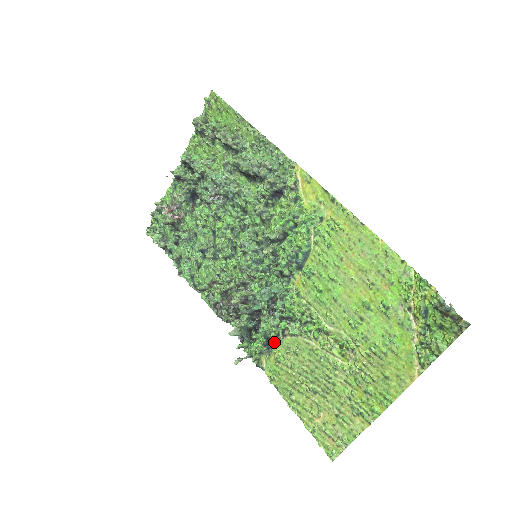
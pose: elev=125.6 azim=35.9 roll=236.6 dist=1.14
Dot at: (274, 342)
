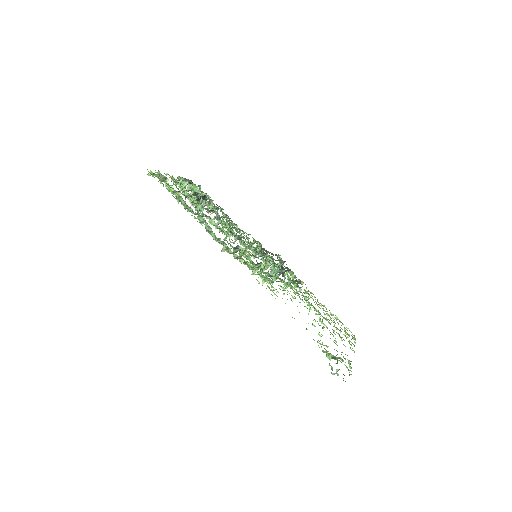
Dot at: occluded
